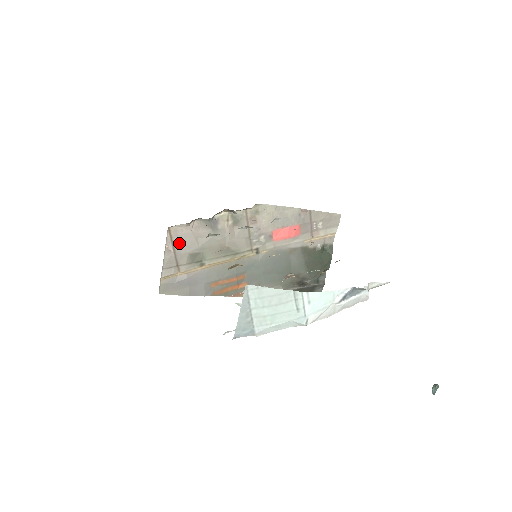
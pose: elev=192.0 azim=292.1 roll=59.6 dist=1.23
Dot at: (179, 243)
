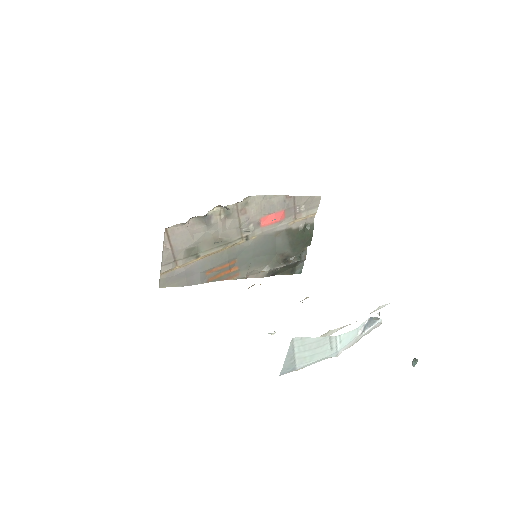
Dot at: (176, 241)
